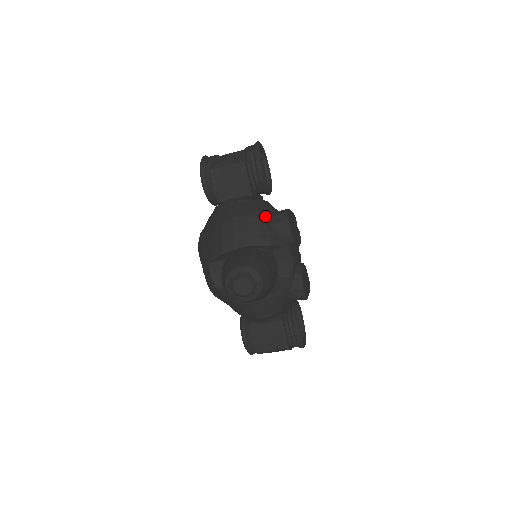
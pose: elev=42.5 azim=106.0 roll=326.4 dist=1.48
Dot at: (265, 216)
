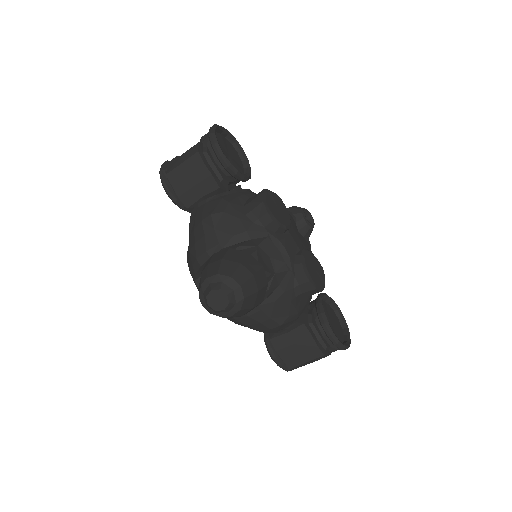
Dot at: (237, 207)
